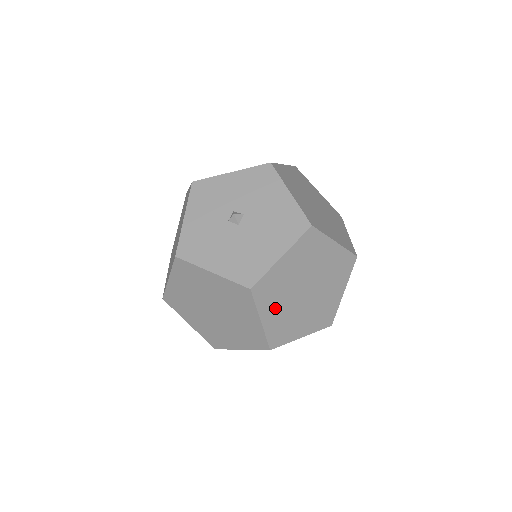
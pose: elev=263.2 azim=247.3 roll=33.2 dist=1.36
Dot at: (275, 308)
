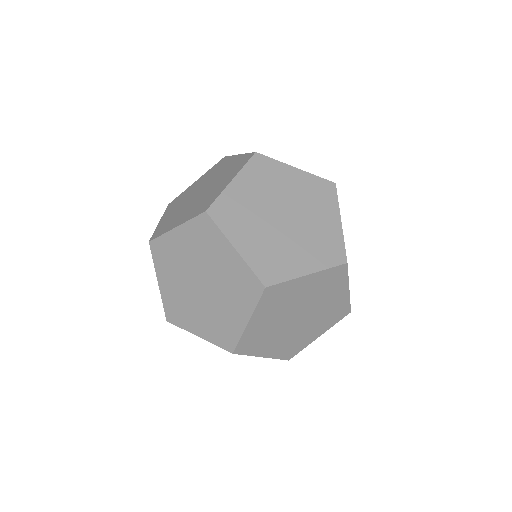
Dot at: (251, 189)
